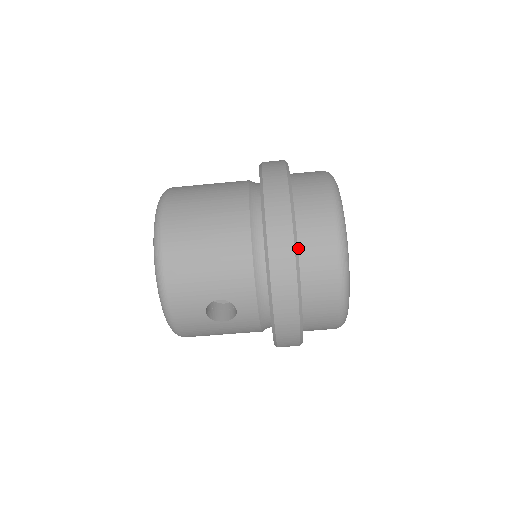
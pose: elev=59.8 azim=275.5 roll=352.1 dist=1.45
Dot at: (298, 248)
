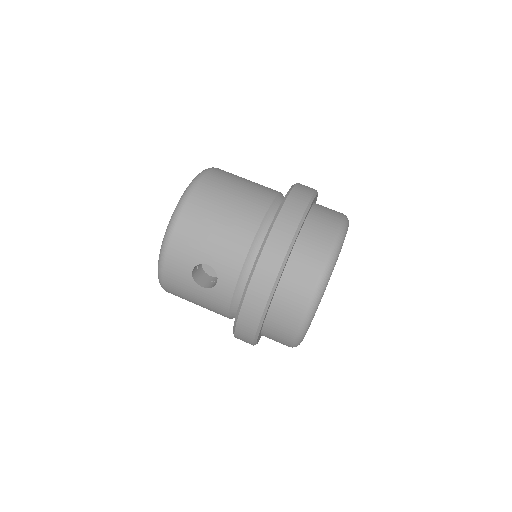
Dot at: (291, 254)
